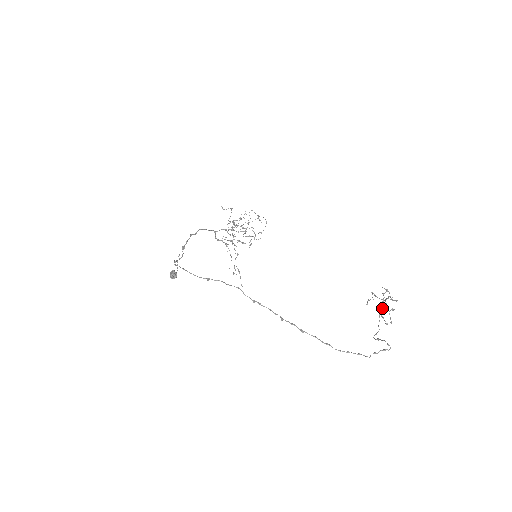
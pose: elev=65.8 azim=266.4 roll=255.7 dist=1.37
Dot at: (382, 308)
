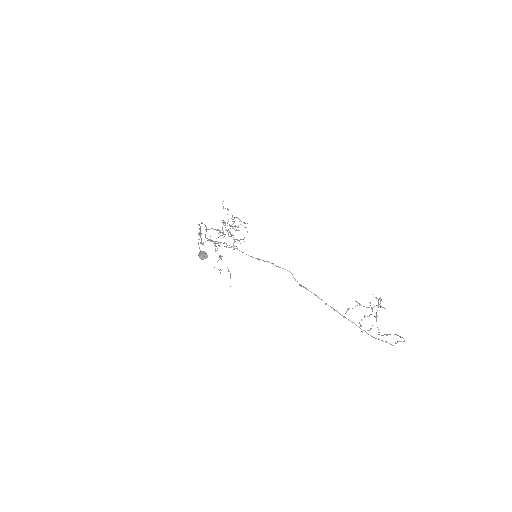
Dot at: (364, 316)
